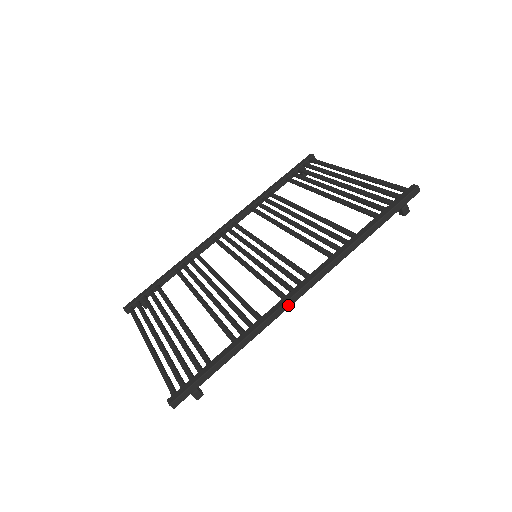
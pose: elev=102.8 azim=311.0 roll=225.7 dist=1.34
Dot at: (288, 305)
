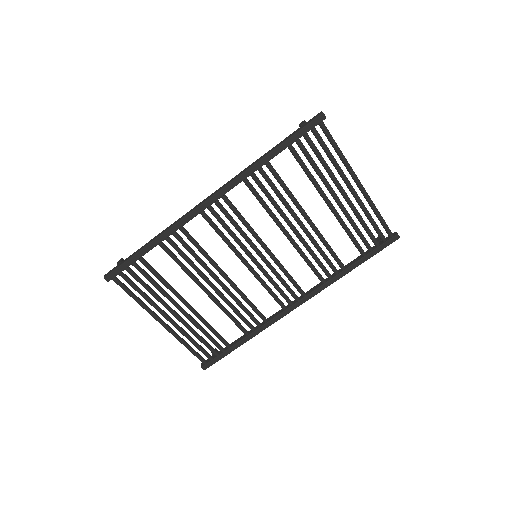
Dot at: (286, 313)
